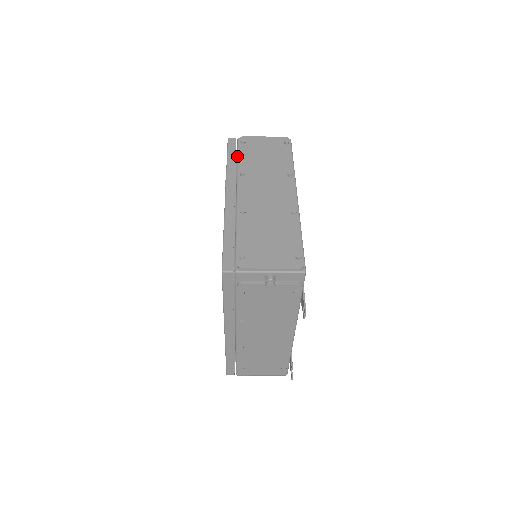
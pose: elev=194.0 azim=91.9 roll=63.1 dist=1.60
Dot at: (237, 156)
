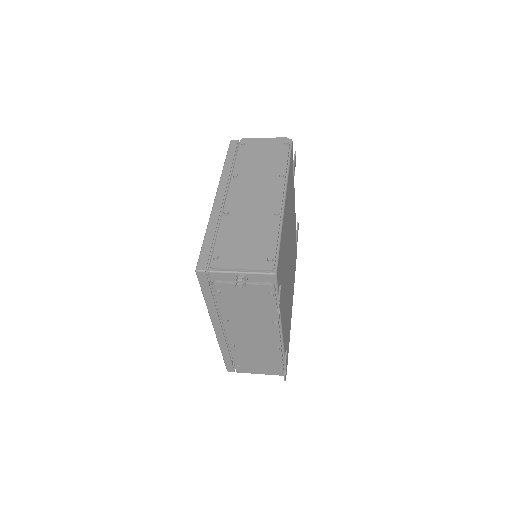
Dot at: (235, 158)
